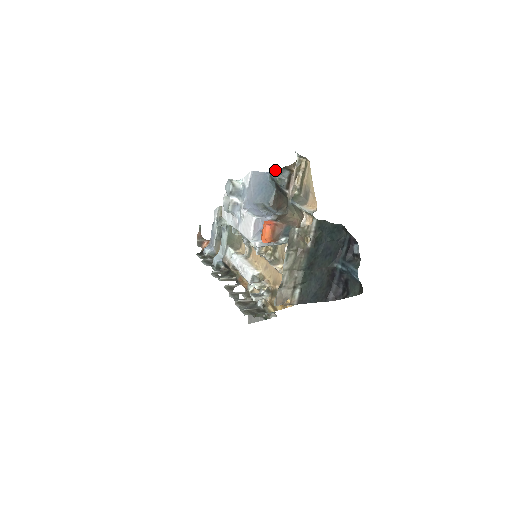
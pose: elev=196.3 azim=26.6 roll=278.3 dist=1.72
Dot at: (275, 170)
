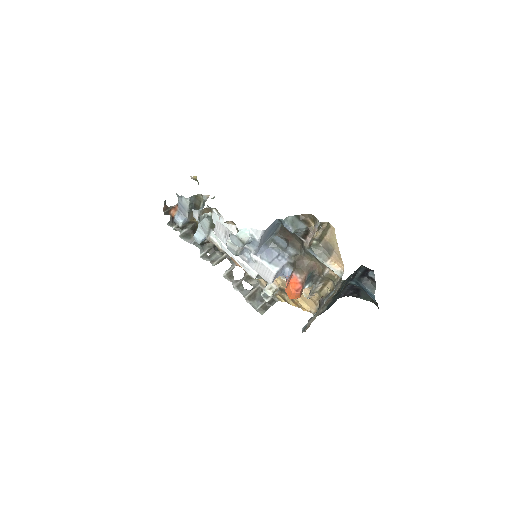
Dot at: (286, 219)
